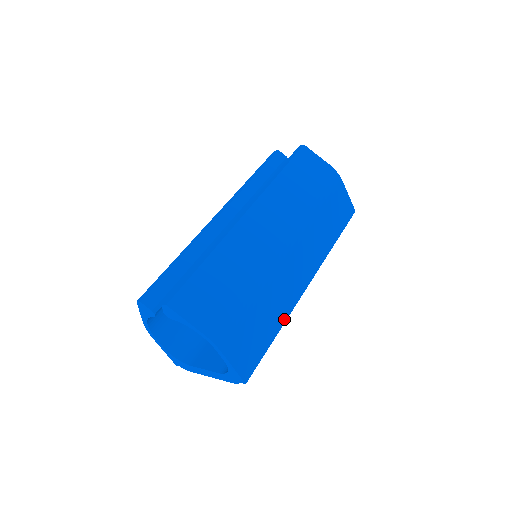
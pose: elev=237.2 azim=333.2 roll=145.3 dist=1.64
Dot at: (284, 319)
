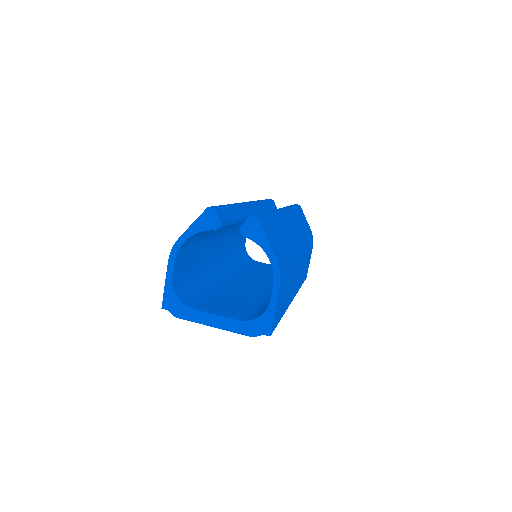
Dot at: (285, 309)
